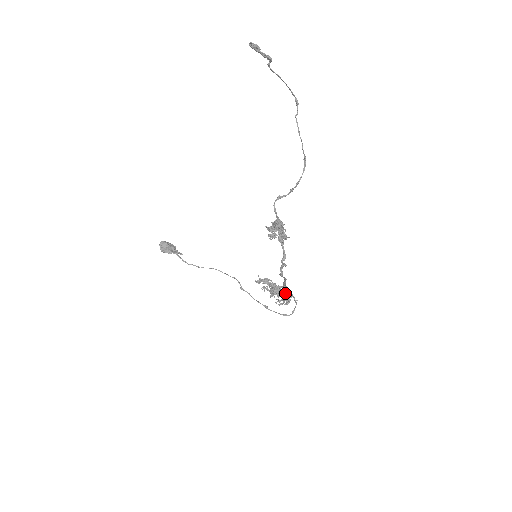
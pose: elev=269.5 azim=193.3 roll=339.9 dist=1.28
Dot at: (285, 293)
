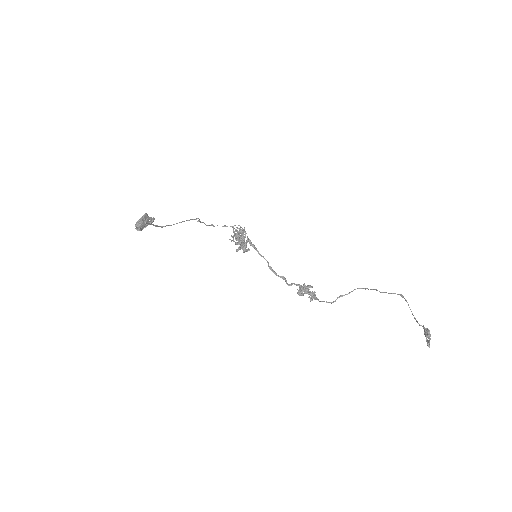
Dot at: occluded
